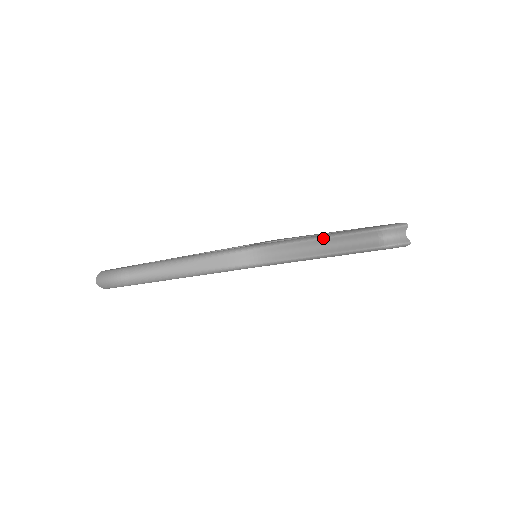
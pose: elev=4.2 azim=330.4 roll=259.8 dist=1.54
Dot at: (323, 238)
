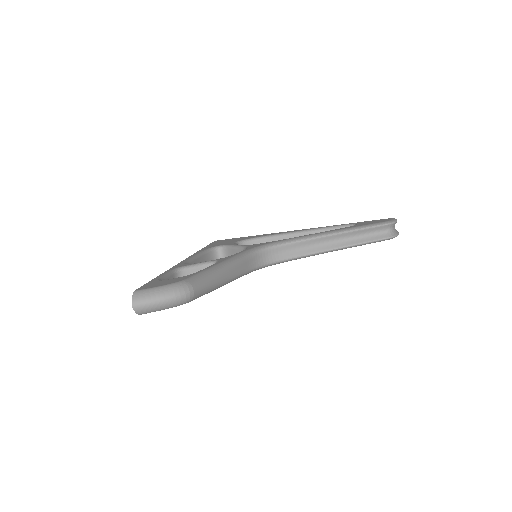
Dot at: (340, 233)
